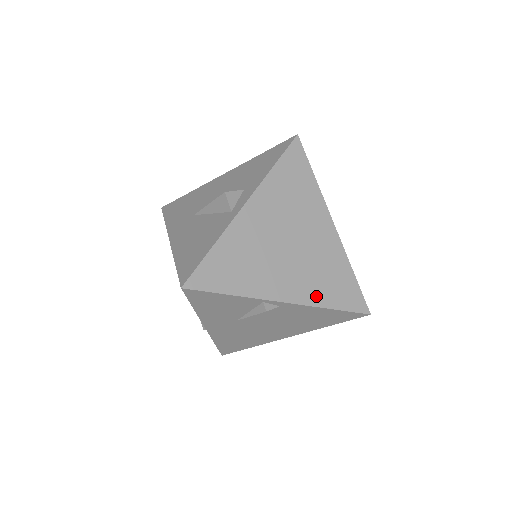
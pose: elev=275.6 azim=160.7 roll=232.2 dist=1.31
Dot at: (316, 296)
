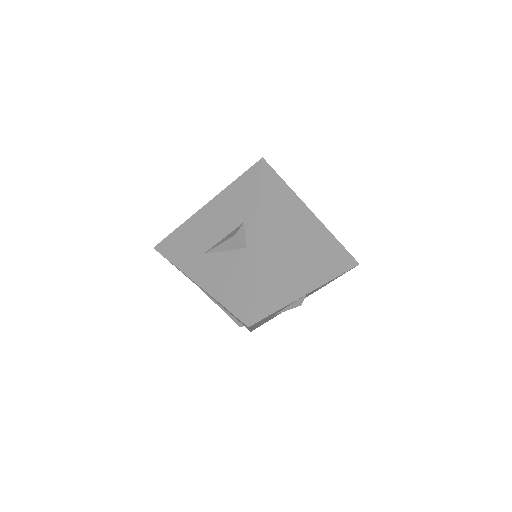
Dot at: (325, 274)
